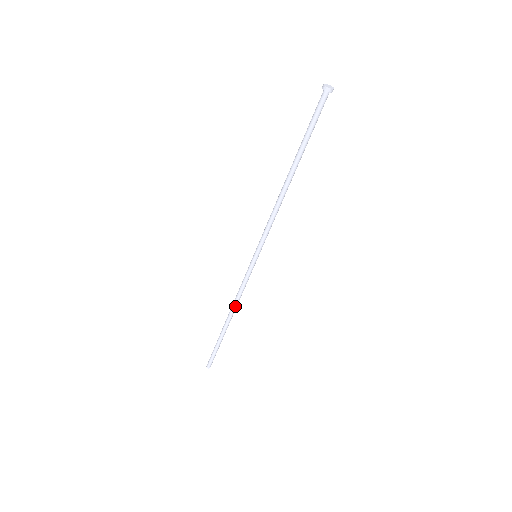
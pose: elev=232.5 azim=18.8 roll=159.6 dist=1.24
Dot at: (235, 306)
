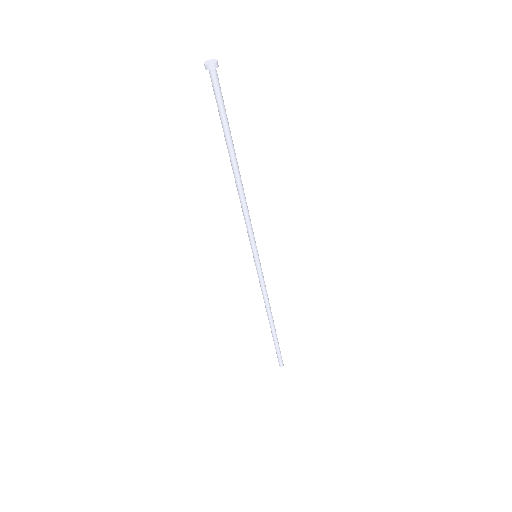
Dot at: (266, 307)
